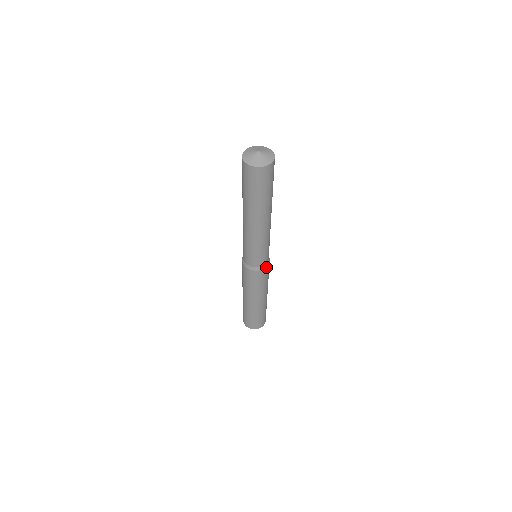
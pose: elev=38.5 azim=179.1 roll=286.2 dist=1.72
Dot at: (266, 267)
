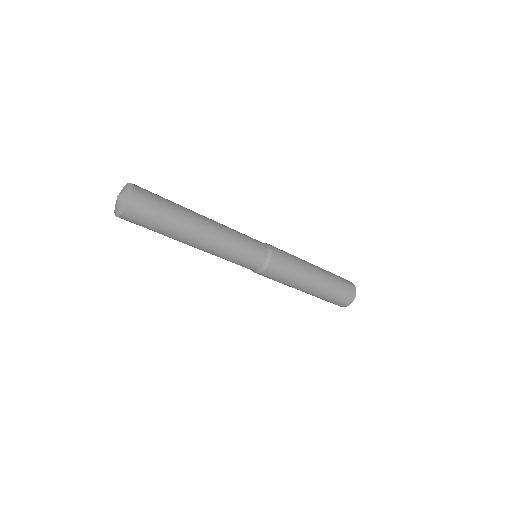
Dot at: (266, 269)
